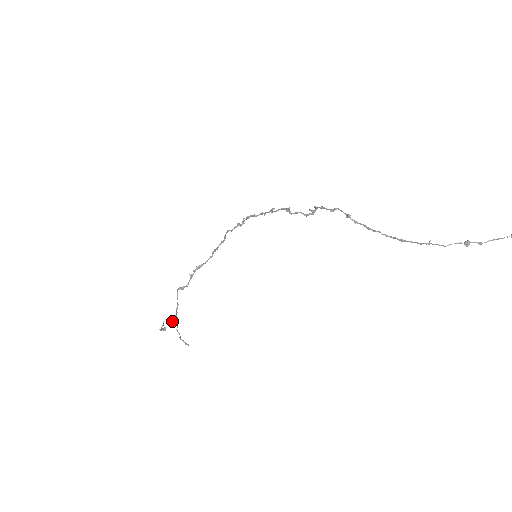
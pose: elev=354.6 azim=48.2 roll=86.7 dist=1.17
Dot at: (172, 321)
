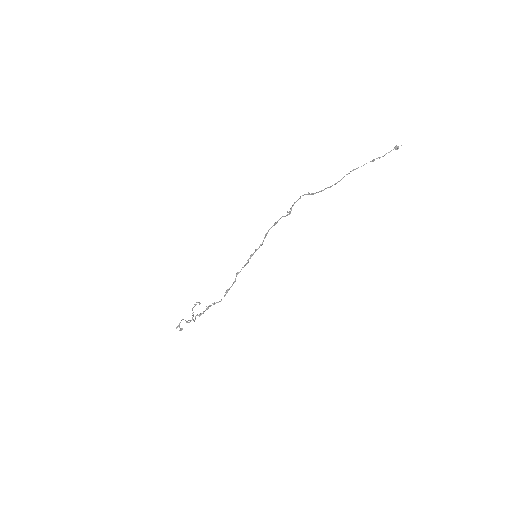
Dot at: (189, 320)
